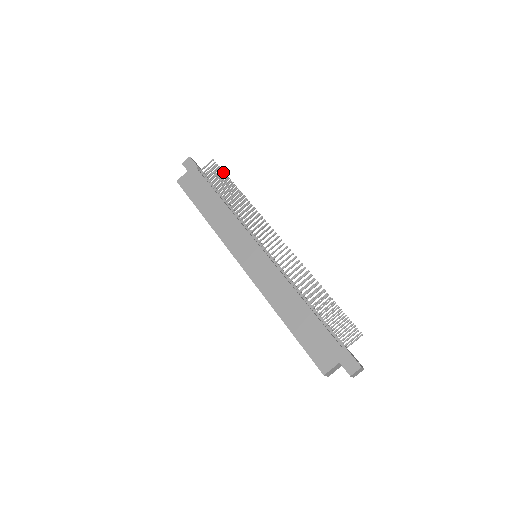
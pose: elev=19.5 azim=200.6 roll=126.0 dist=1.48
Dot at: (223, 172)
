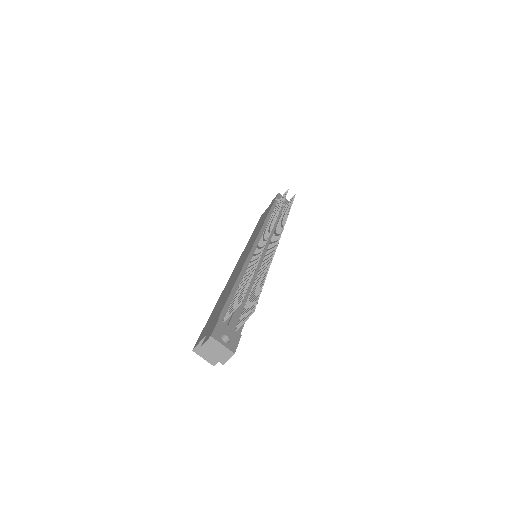
Dot at: (293, 199)
